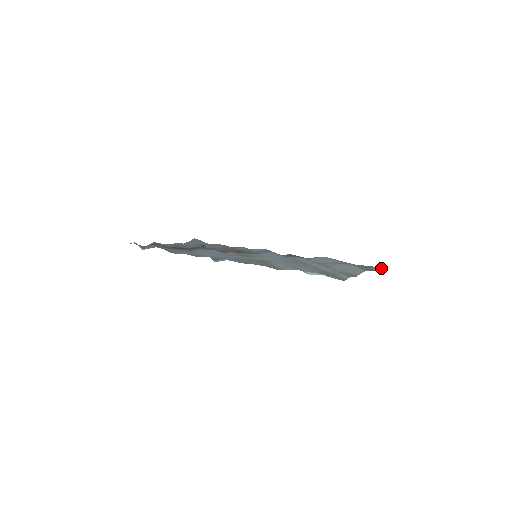
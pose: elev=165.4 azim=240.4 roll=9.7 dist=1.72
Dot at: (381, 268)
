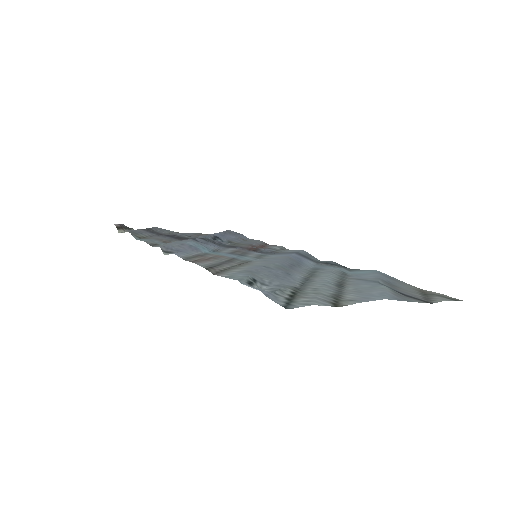
Dot at: (454, 300)
